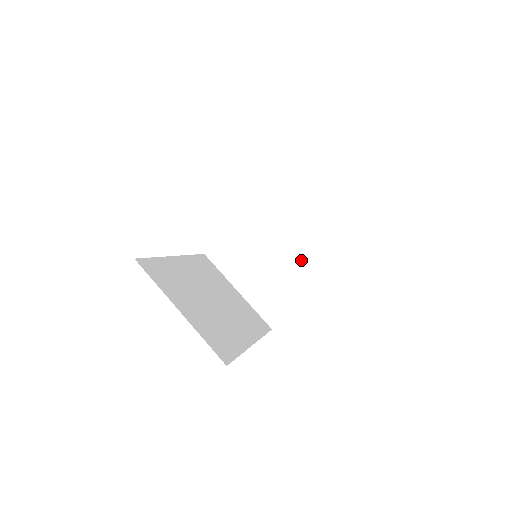
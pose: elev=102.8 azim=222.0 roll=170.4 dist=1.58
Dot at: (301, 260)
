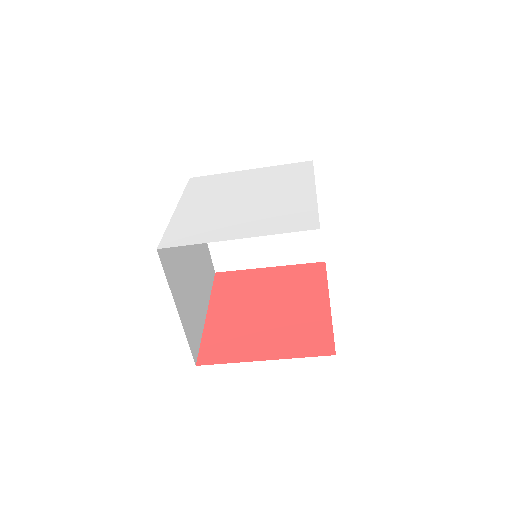
Dot at: (278, 240)
